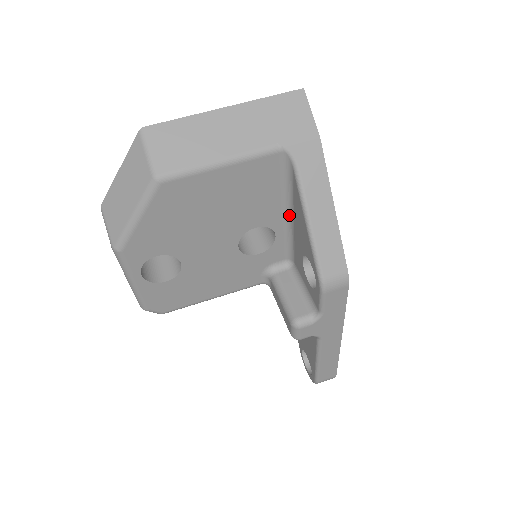
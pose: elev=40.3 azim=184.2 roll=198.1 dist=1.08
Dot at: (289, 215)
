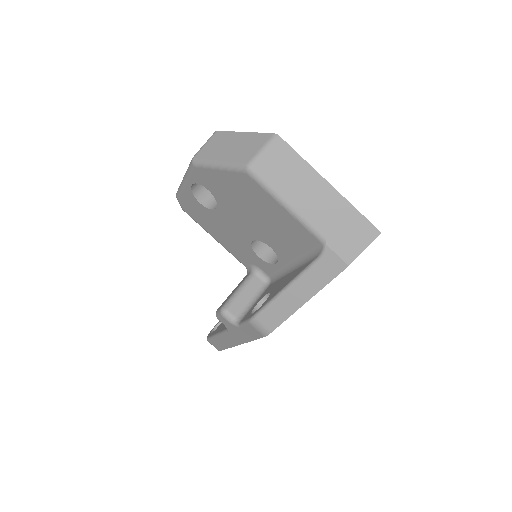
Dot at: (293, 267)
